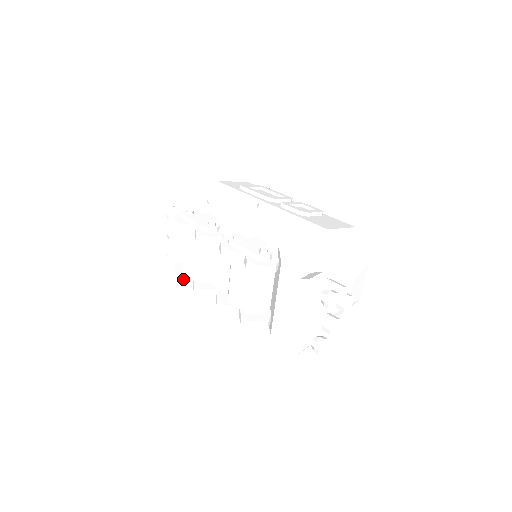
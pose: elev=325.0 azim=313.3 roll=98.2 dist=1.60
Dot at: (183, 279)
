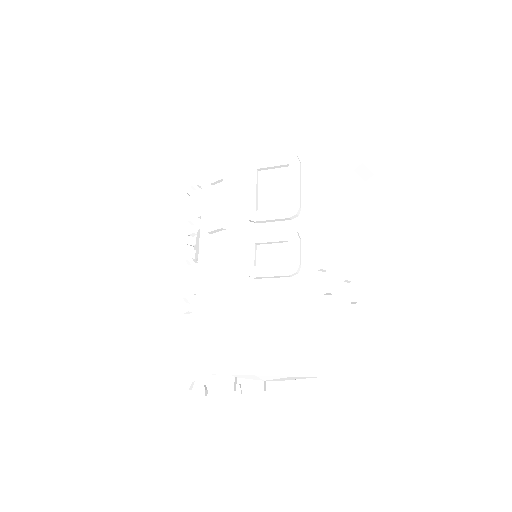
Dot at: occluded
